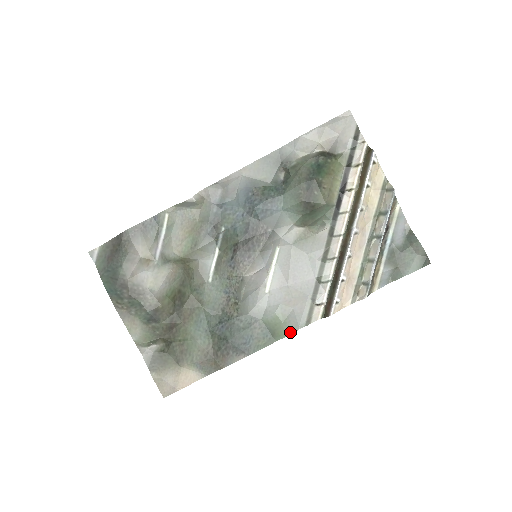
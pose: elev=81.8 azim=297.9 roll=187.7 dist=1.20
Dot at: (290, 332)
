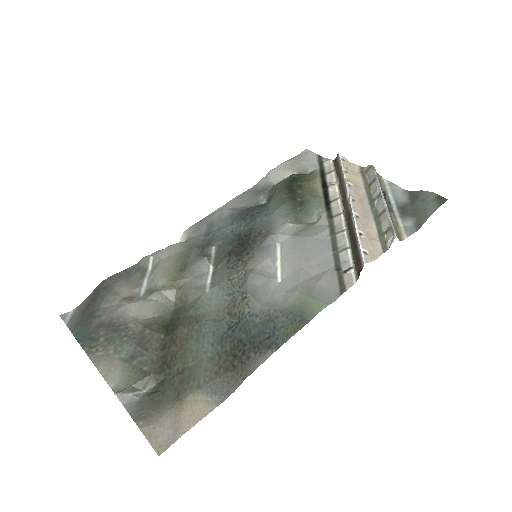
Dot at: (324, 305)
